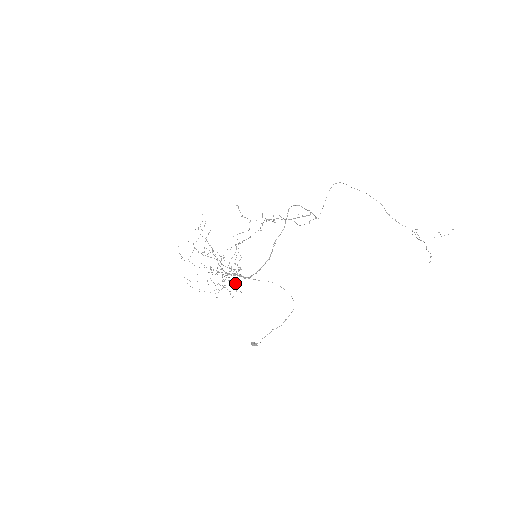
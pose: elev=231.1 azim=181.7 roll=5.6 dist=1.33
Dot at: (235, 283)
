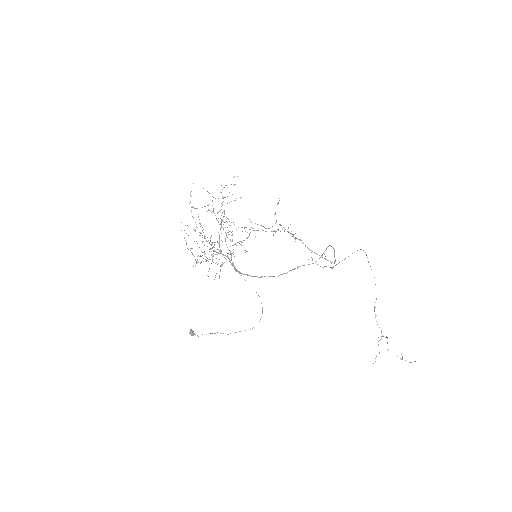
Dot at: (221, 266)
